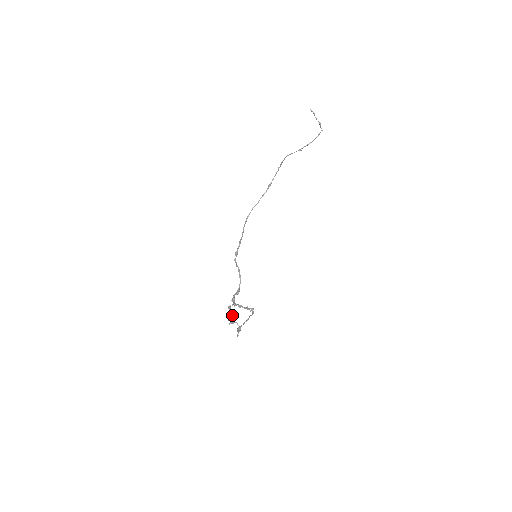
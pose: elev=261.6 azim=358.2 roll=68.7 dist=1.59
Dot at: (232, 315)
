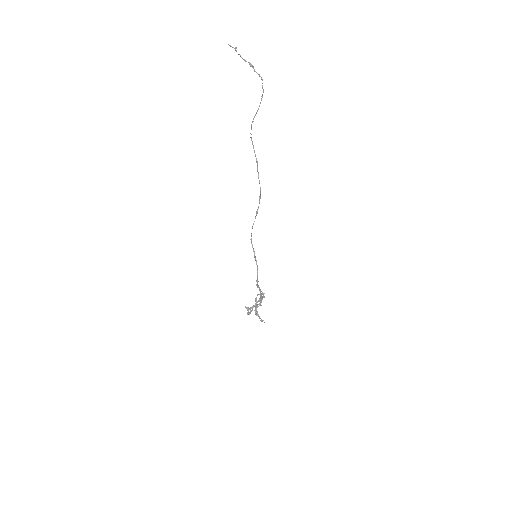
Dot at: occluded
